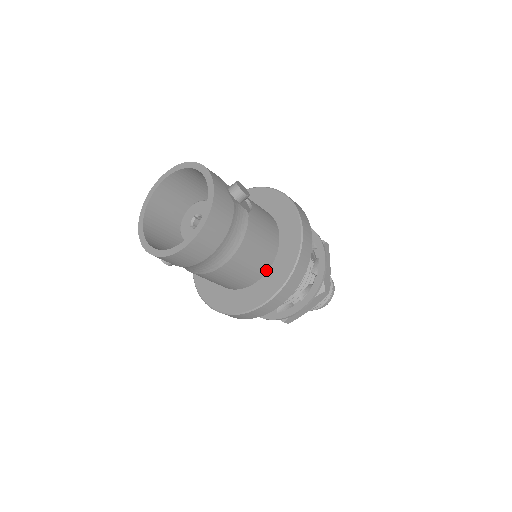
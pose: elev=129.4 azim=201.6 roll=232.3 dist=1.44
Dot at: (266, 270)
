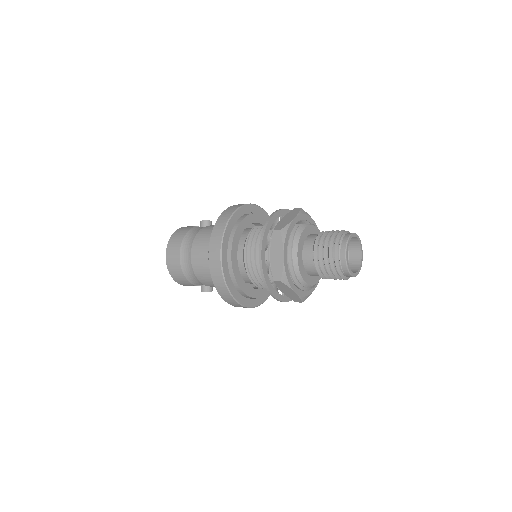
Dot at: occluded
